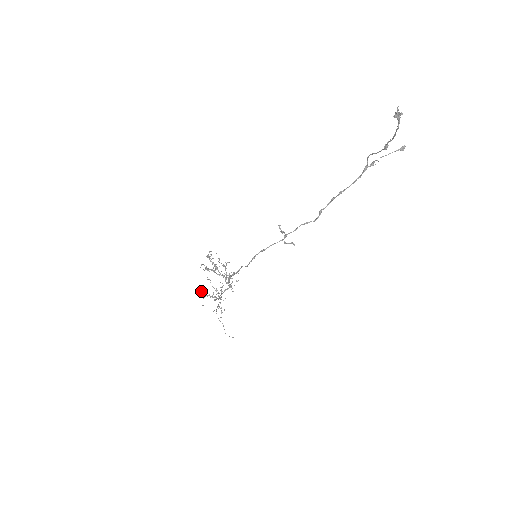
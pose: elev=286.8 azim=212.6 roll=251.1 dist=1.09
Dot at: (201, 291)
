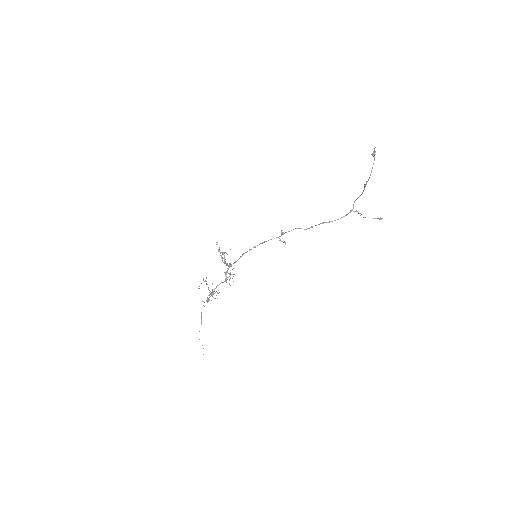
Dot at: occluded
